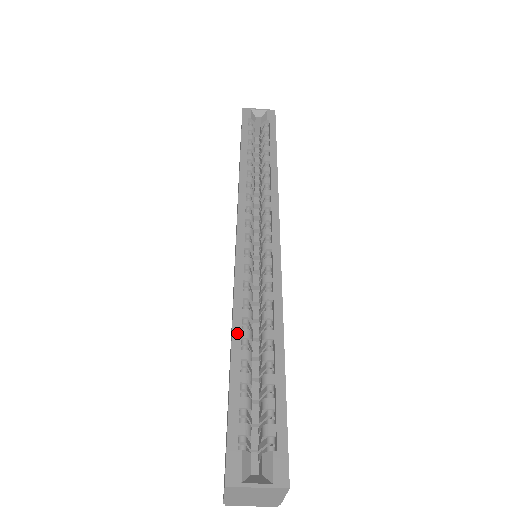
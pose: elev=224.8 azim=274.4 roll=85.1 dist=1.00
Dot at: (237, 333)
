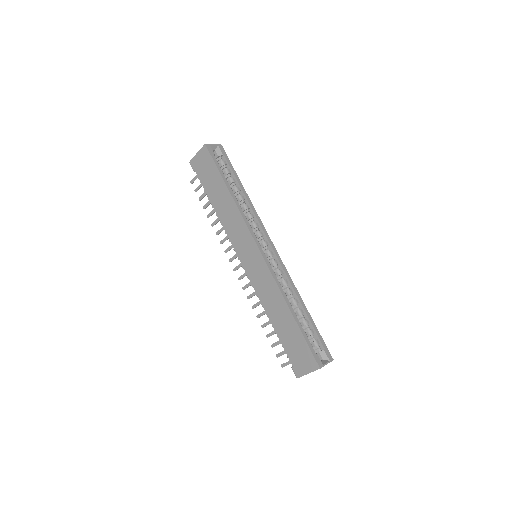
Dot at: (290, 305)
